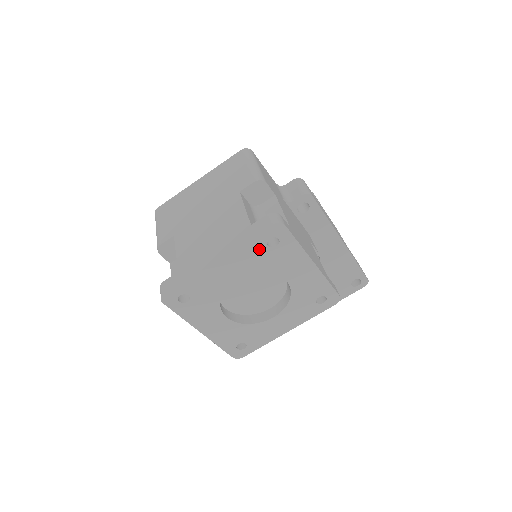
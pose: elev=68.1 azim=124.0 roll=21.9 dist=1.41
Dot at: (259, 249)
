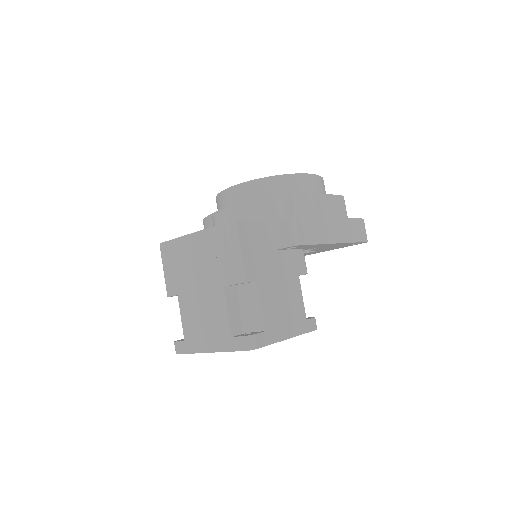
Dot at: occluded
